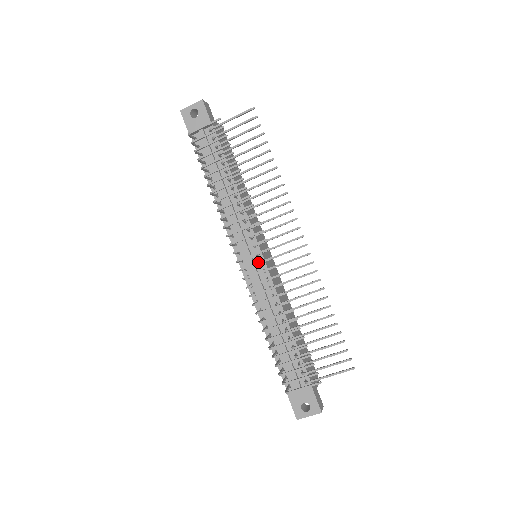
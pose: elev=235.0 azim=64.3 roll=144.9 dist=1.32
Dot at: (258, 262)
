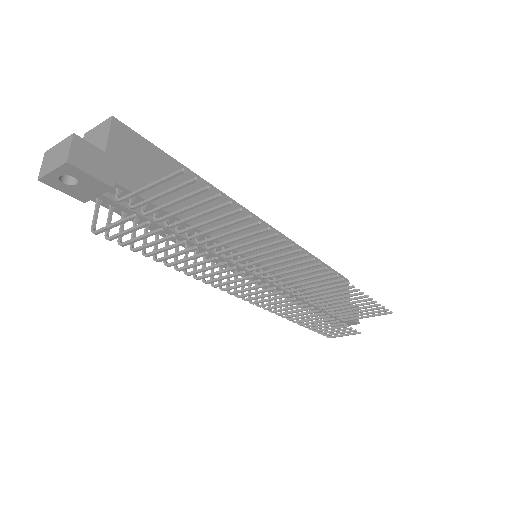
Dot at: (271, 300)
